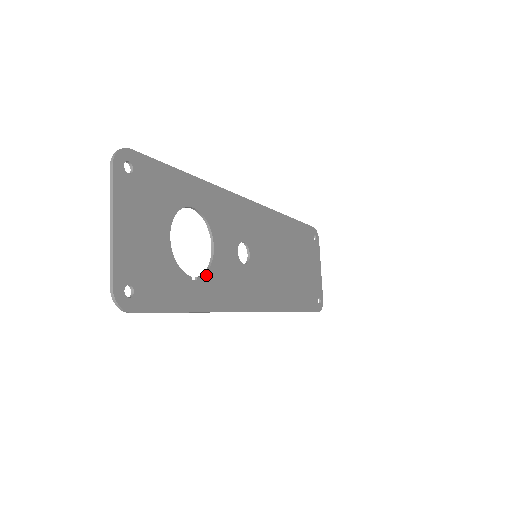
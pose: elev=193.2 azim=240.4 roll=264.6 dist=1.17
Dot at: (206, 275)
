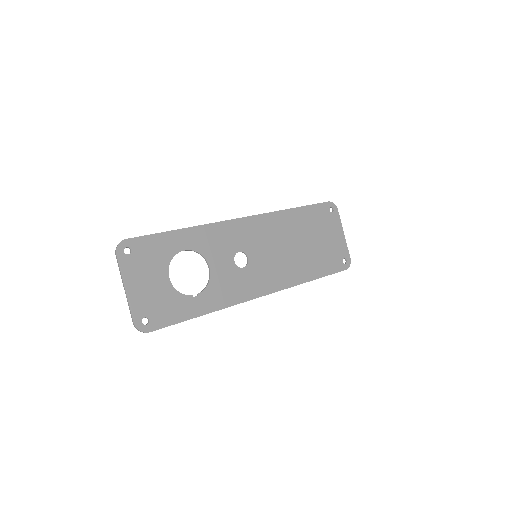
Dot at: (206, 289)
